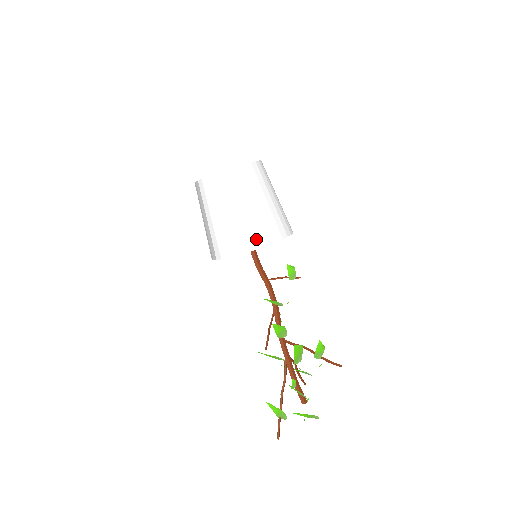
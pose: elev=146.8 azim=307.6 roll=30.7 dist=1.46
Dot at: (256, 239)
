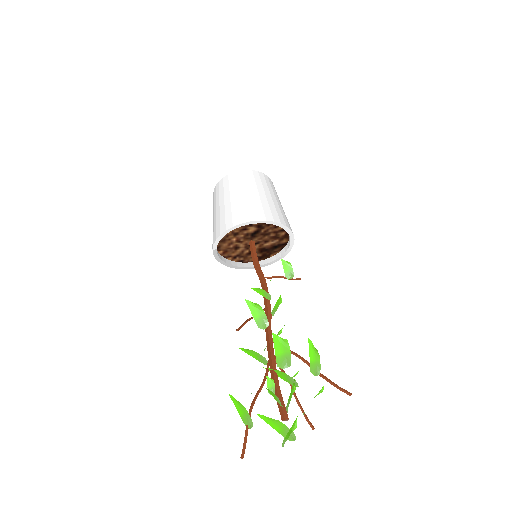
Dot at: (239, 217)
